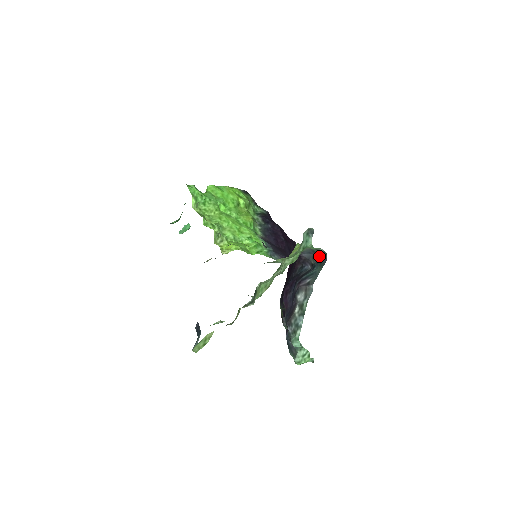
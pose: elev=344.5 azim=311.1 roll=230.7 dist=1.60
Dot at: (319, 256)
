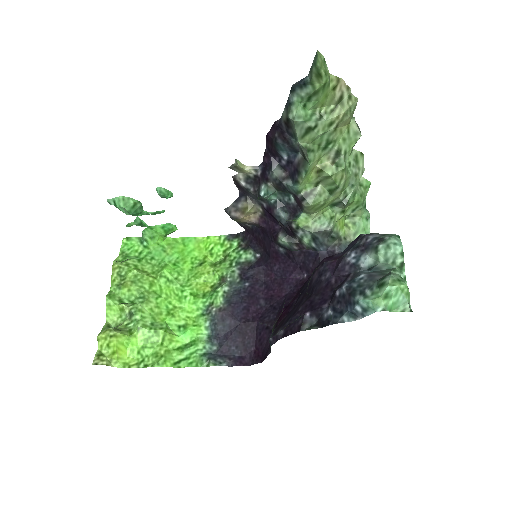
Dot at: occluded
